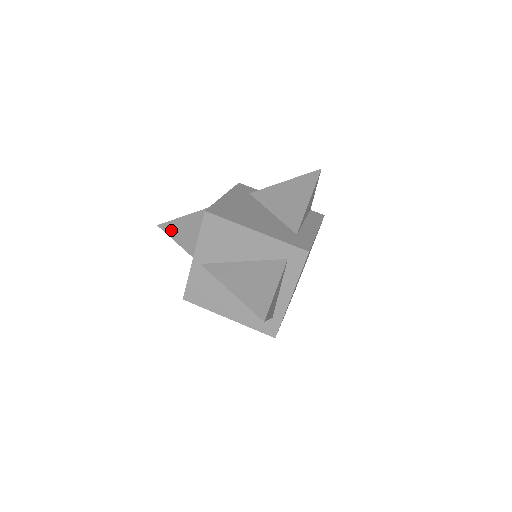
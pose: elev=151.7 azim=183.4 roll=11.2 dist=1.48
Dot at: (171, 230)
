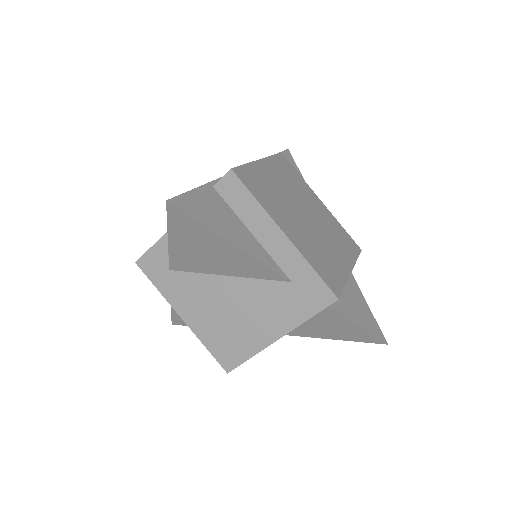
Dot at: occluded
